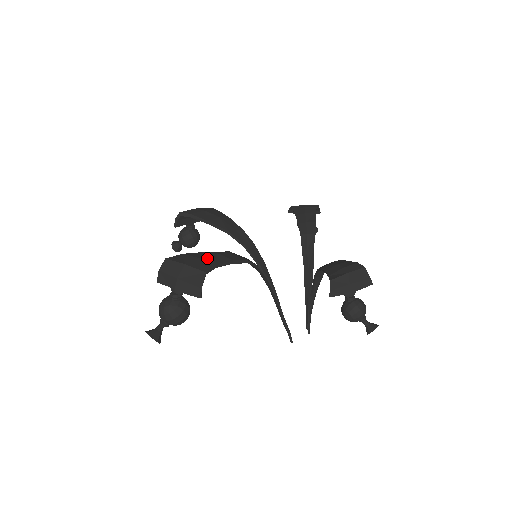
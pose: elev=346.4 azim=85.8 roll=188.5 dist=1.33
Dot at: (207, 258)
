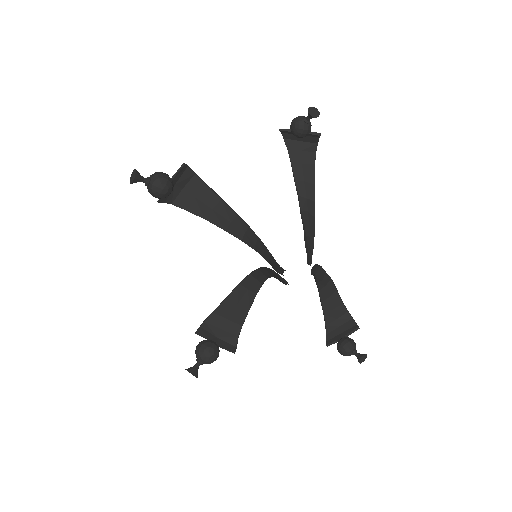
Dot at: (202, 196)
